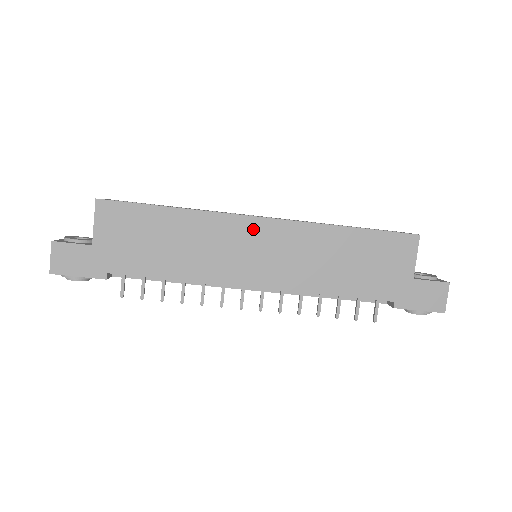
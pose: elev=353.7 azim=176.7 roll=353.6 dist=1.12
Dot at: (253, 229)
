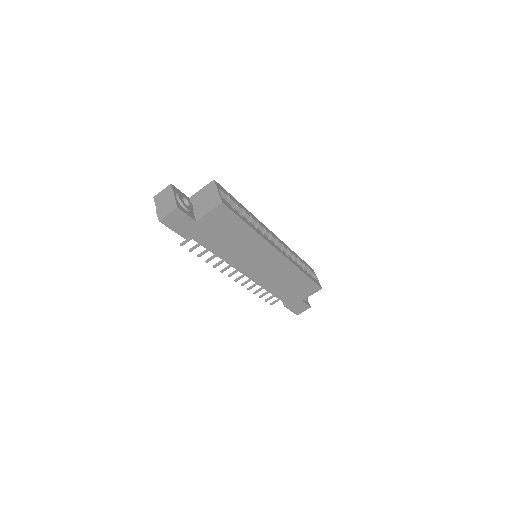
Dot at: (272, 255)
